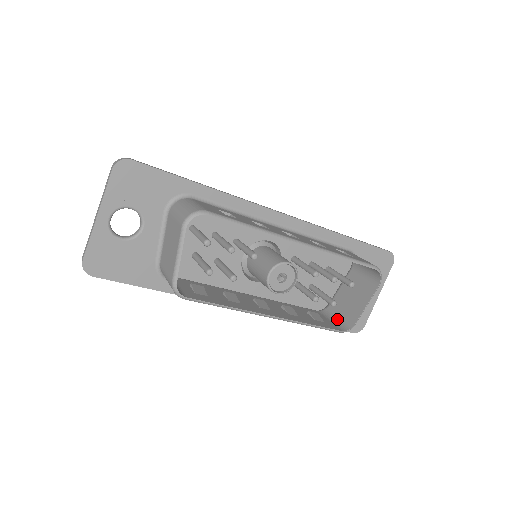
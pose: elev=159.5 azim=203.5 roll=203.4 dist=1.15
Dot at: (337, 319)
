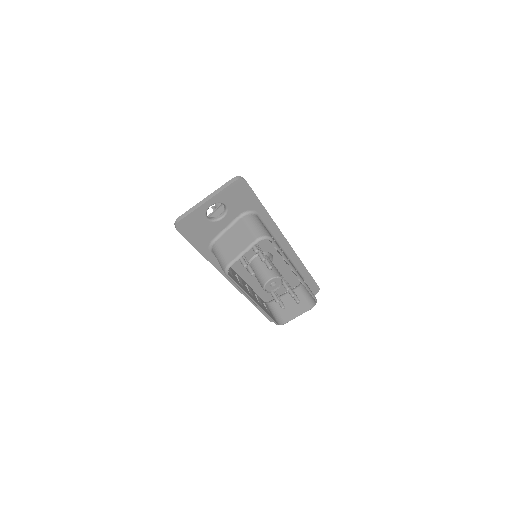
Dot at: (275, 314)
